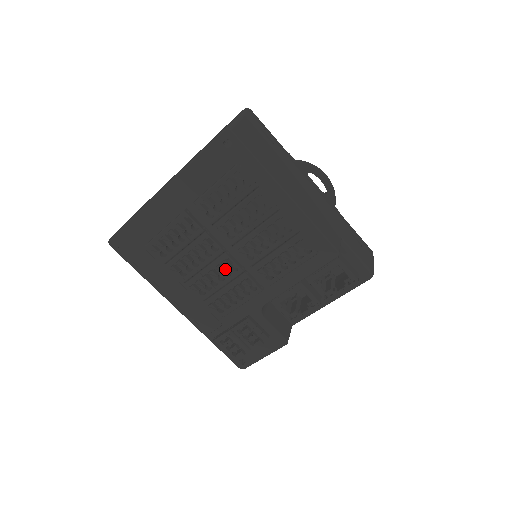
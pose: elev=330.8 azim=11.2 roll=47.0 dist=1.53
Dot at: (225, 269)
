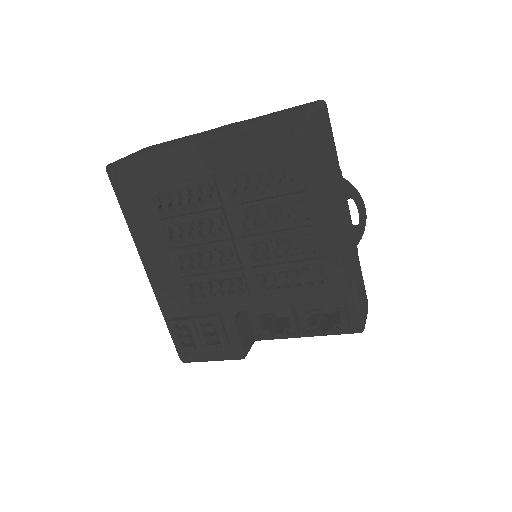
Dot at: (222, 257)
